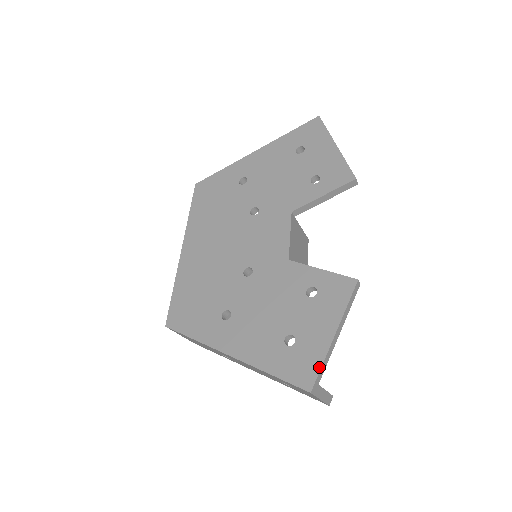
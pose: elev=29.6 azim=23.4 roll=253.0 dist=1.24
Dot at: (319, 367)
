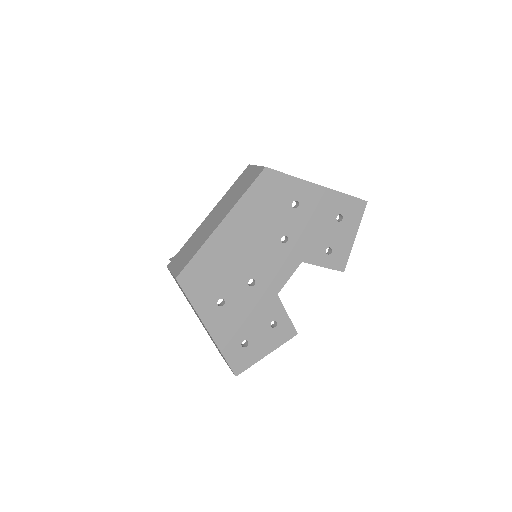
Dot at: (249, 367)
